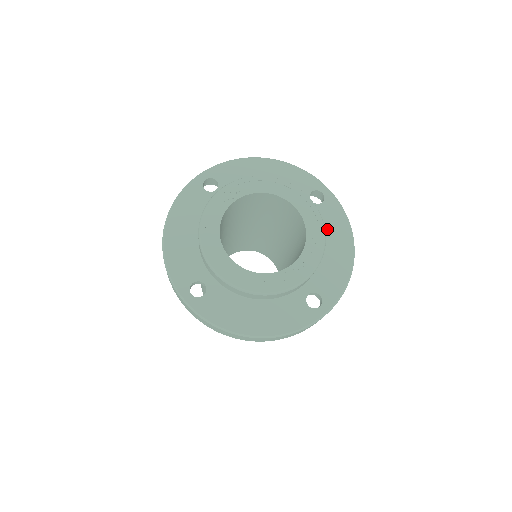
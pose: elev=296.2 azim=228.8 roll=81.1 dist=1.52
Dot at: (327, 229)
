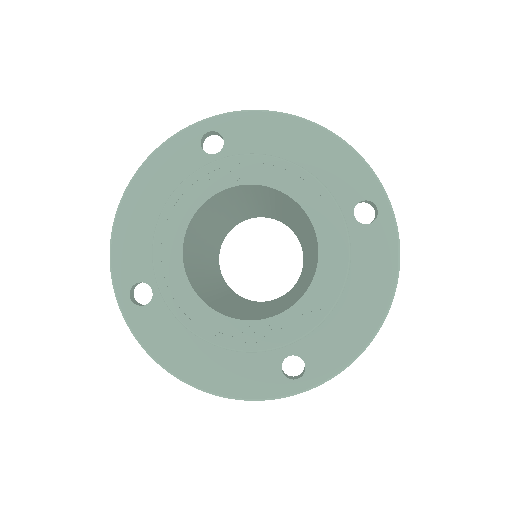
Dot at: (359, 269)
